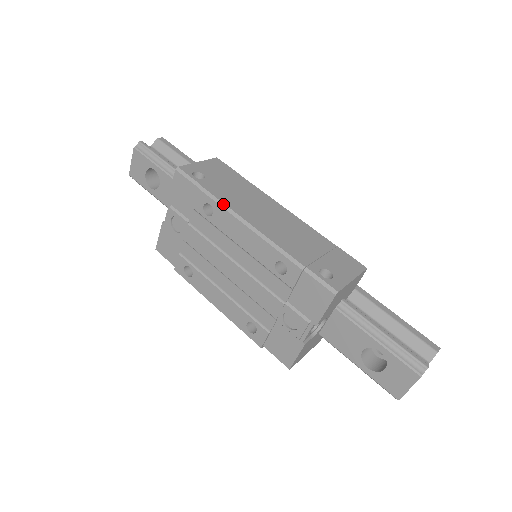
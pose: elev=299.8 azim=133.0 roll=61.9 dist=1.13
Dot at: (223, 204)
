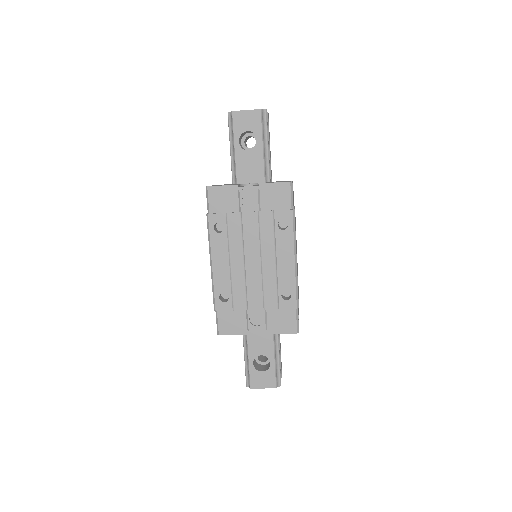
Dot at: (295, 234)
